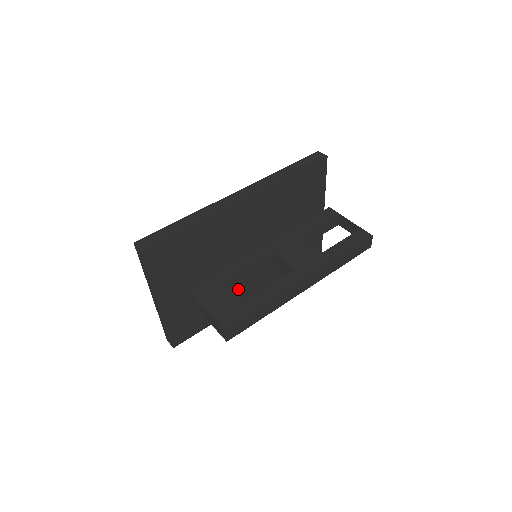
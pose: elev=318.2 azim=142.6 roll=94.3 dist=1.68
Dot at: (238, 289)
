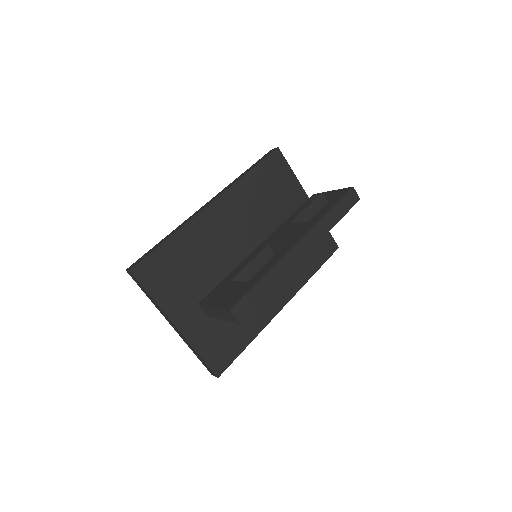
Dot at: occluded
